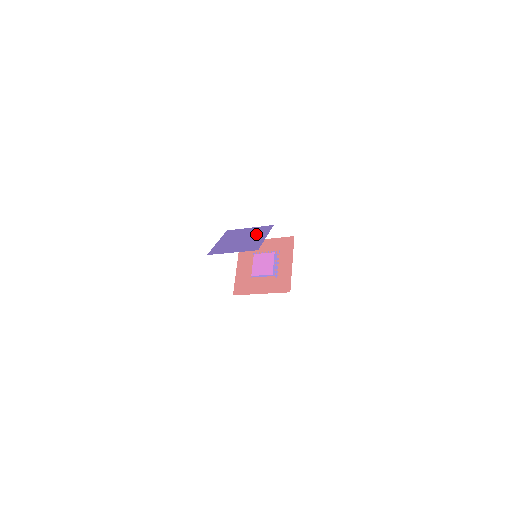
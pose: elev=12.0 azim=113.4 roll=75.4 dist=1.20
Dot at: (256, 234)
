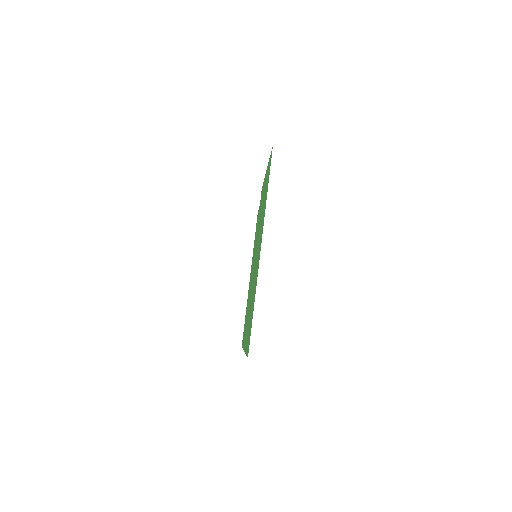
Dot at: occluded
